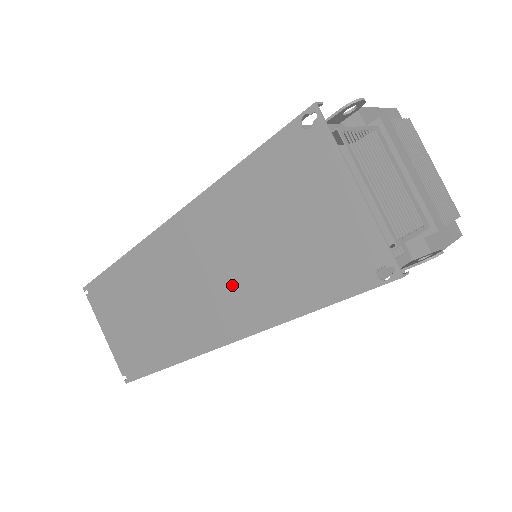
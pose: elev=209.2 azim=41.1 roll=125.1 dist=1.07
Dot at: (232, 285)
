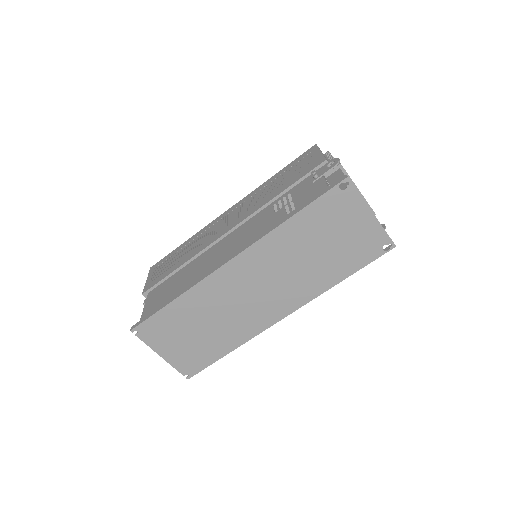
Dot at: (292, 281)
